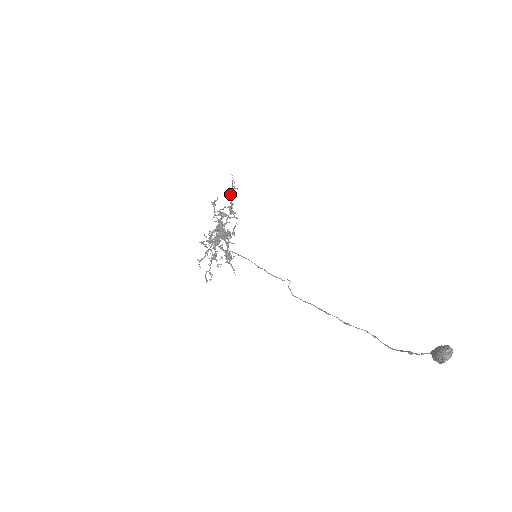
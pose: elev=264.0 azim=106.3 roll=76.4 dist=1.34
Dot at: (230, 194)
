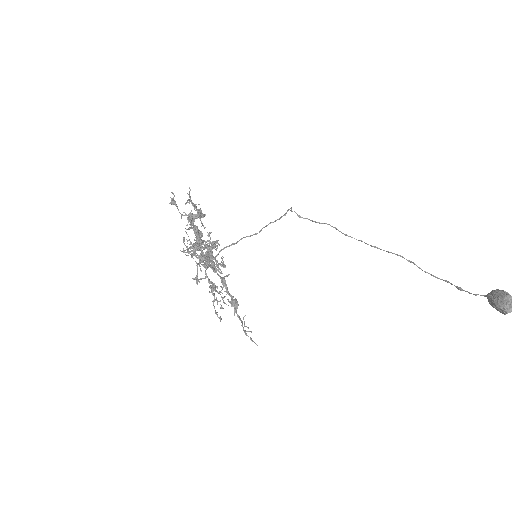
Dot at: occluded
